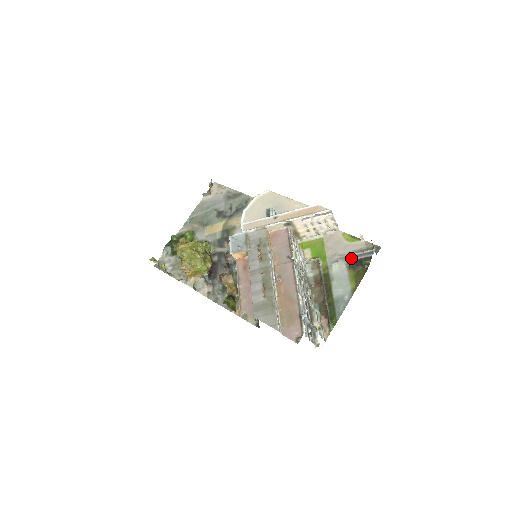
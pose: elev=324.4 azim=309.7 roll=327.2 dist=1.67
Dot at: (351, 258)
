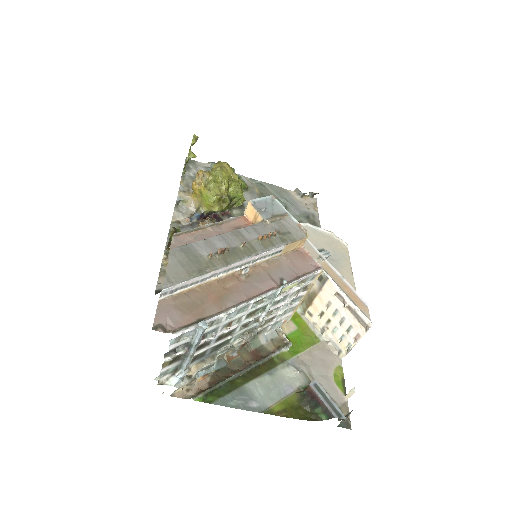
Dot at: (316, 387)
